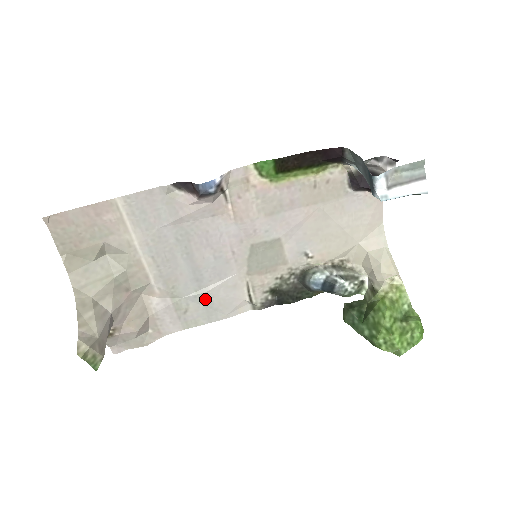
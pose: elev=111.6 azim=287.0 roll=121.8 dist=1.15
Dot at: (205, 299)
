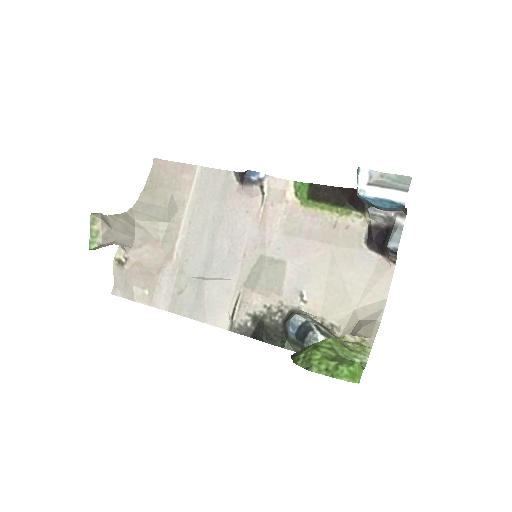
Dot at: (200, 288)
